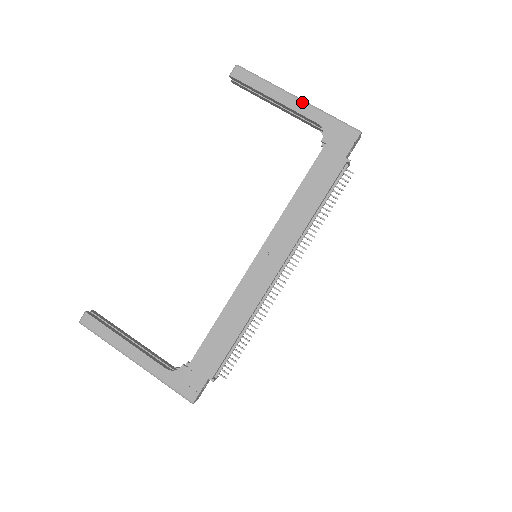
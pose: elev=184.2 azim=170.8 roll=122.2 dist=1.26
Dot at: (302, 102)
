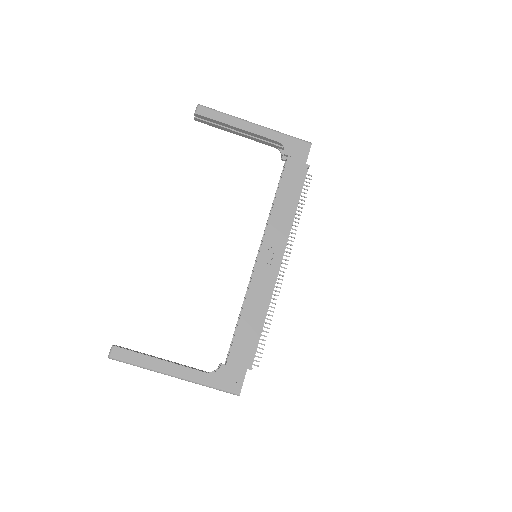
Dot at: (261, 127)
